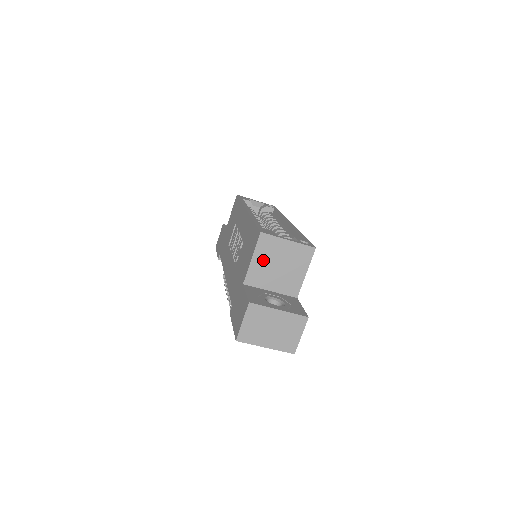
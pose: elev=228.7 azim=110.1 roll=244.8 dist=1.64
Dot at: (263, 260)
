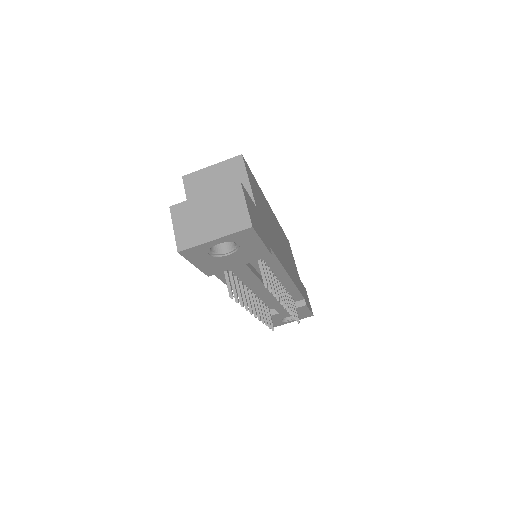
Dot at: occluded
